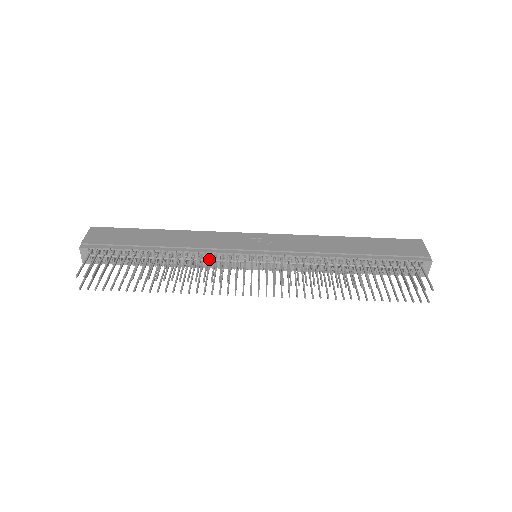
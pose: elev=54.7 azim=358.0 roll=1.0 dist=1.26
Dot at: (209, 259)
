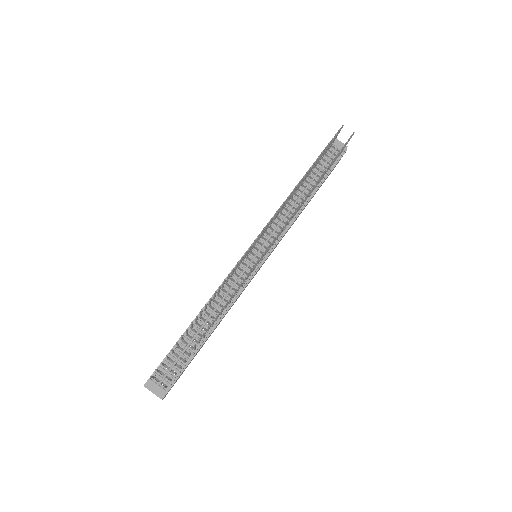
Dot at: (231, 287)
